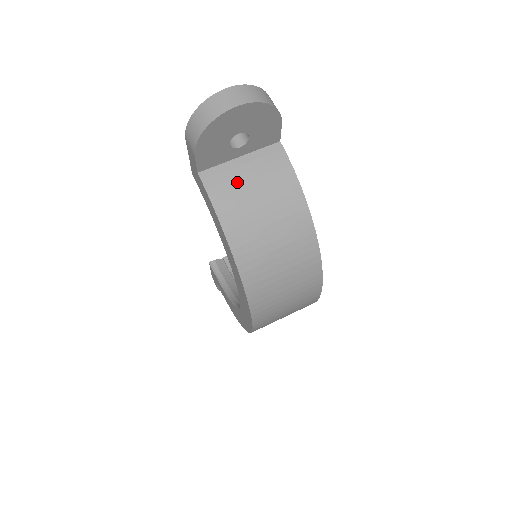
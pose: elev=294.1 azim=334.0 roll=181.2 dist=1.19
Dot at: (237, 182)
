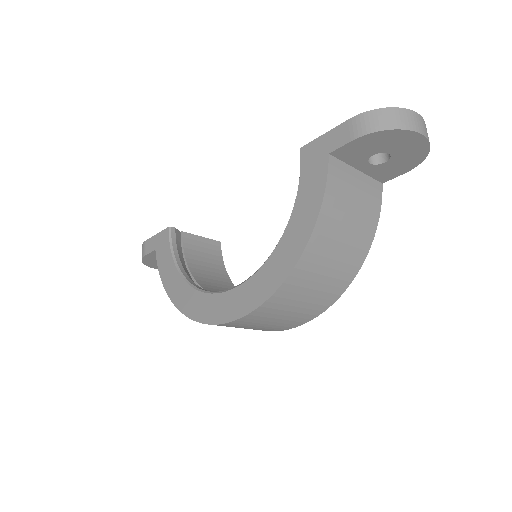
Dot at: (348, 188)
